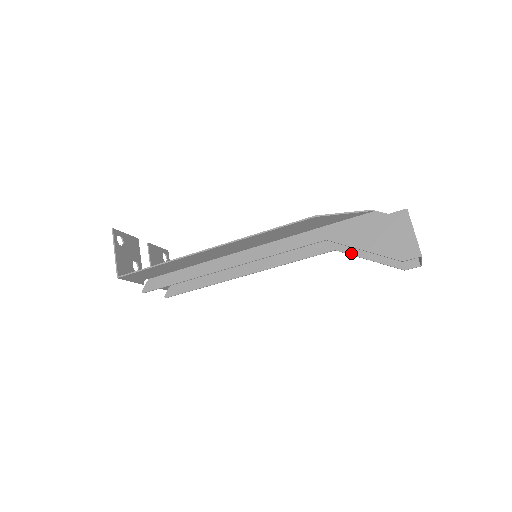
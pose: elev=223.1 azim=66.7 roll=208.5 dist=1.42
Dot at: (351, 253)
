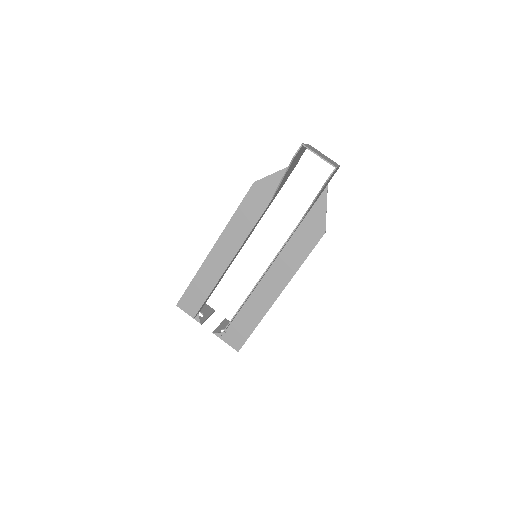
Dot at: (308, 209)
